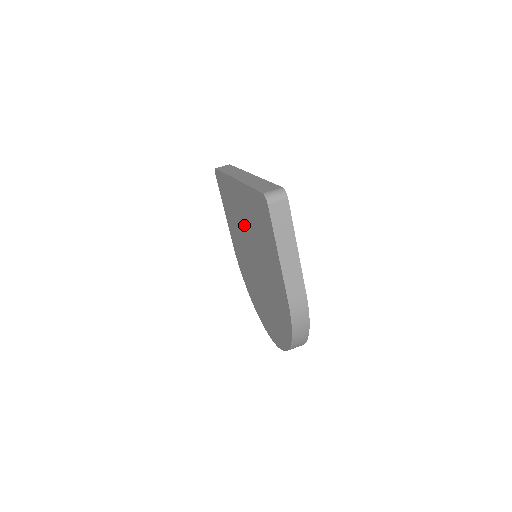
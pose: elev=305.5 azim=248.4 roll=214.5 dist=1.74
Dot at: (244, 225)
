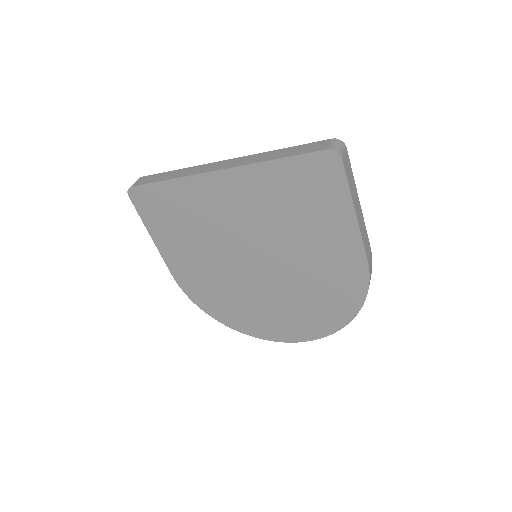
Dot at: (235, 226)
